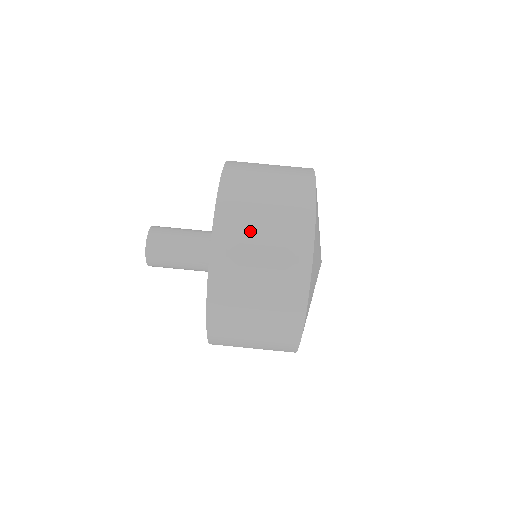
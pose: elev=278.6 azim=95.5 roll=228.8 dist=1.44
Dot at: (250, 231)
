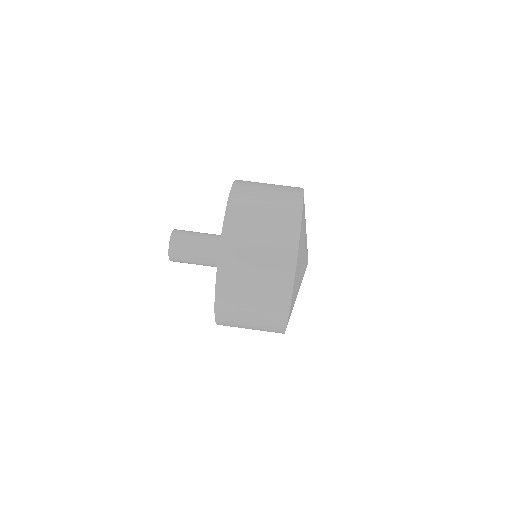
Dot at: (248, 251)
